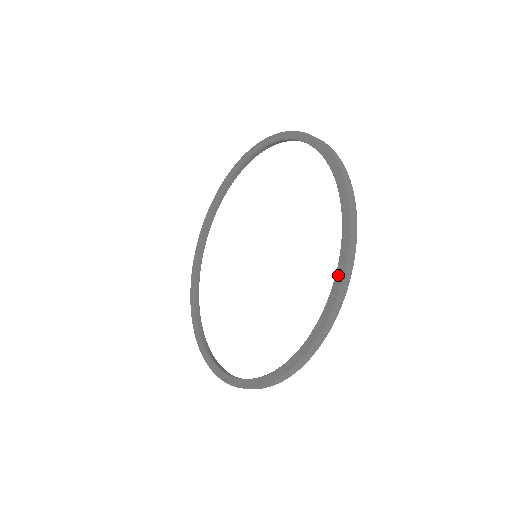
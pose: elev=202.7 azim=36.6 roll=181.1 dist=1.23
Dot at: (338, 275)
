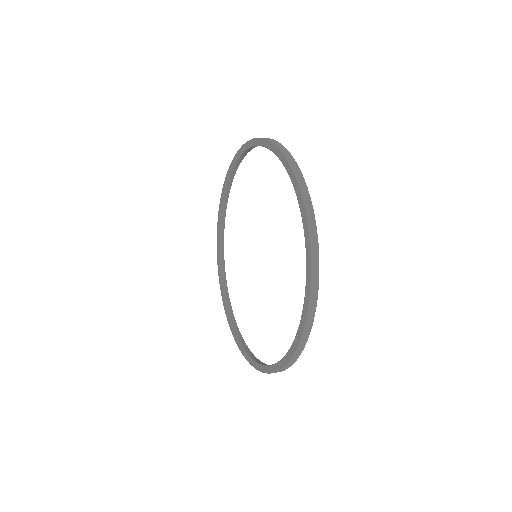
Dot at: (282, 160)
